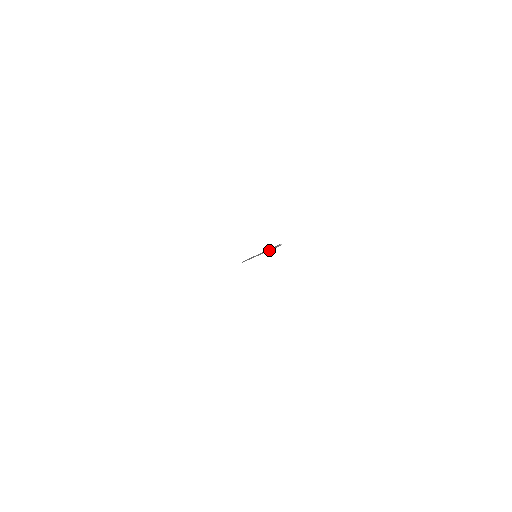
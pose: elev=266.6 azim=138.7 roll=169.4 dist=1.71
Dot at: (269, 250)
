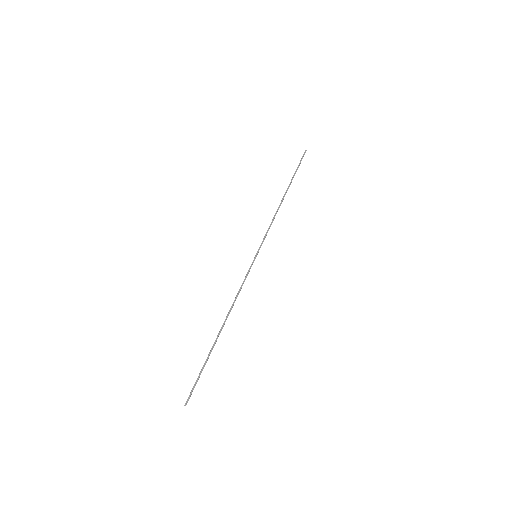
Dot at: (214, 343)
